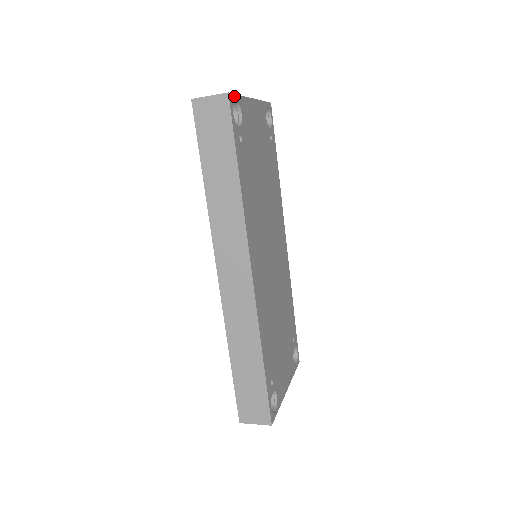
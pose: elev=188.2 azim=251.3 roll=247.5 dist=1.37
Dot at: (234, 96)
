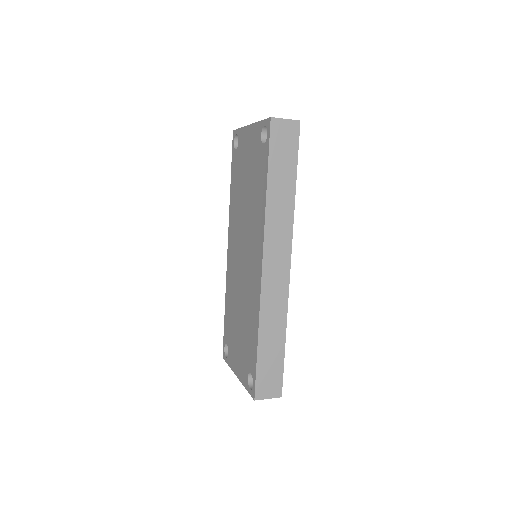
Dot at: occluded
